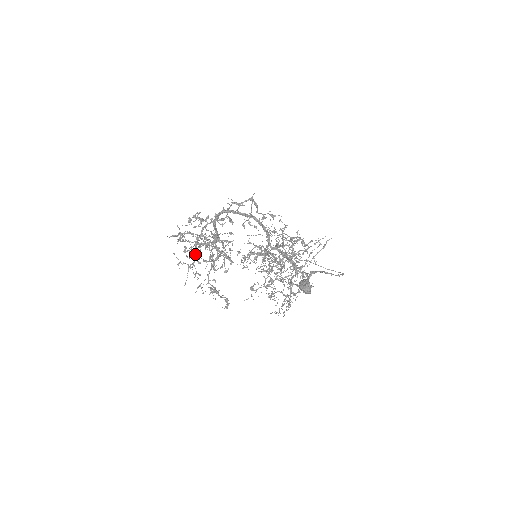
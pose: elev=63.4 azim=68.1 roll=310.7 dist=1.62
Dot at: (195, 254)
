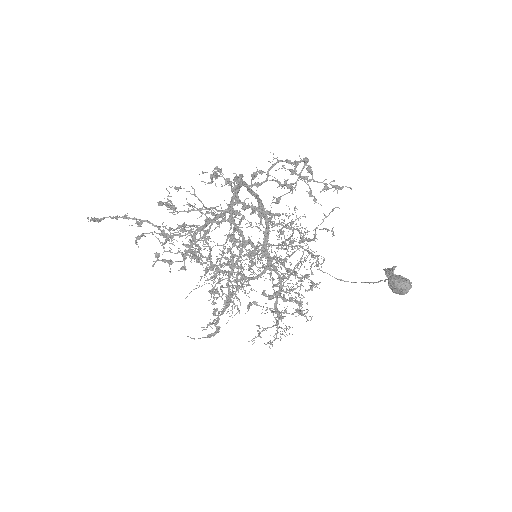
Dot at: (206, 236)
